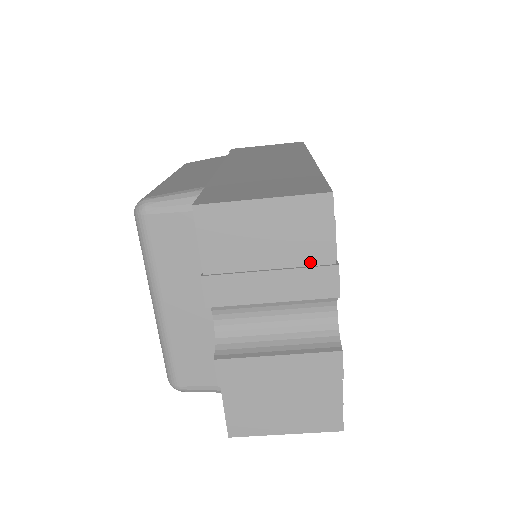
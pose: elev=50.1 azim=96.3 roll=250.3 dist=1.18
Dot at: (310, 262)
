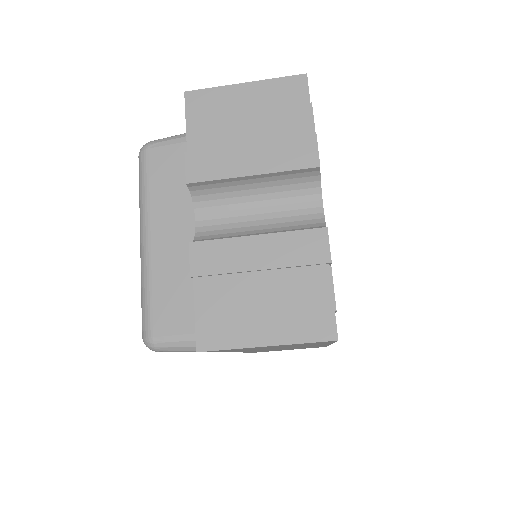
Dot at: (289, 135)
